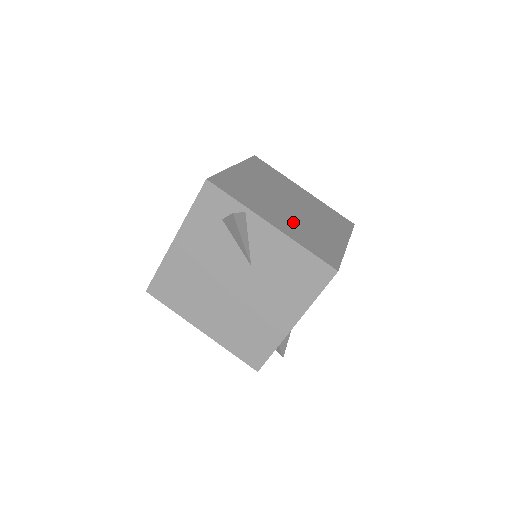
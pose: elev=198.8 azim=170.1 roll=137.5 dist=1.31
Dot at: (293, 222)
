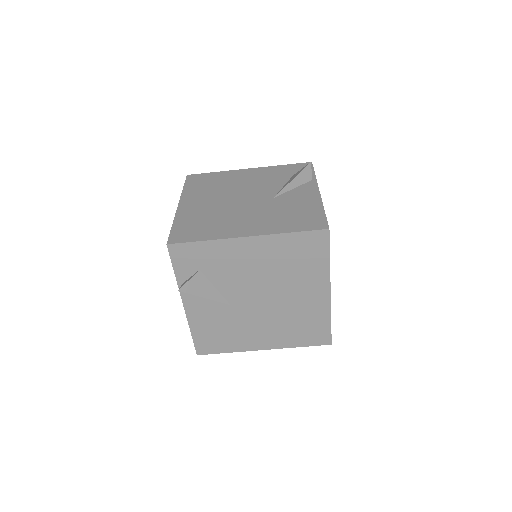
Dot at: occluded
